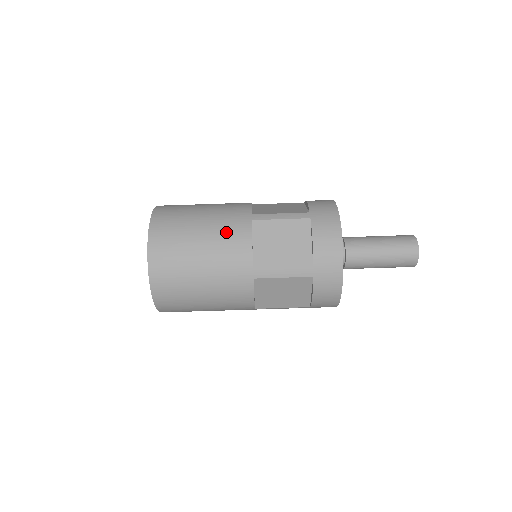
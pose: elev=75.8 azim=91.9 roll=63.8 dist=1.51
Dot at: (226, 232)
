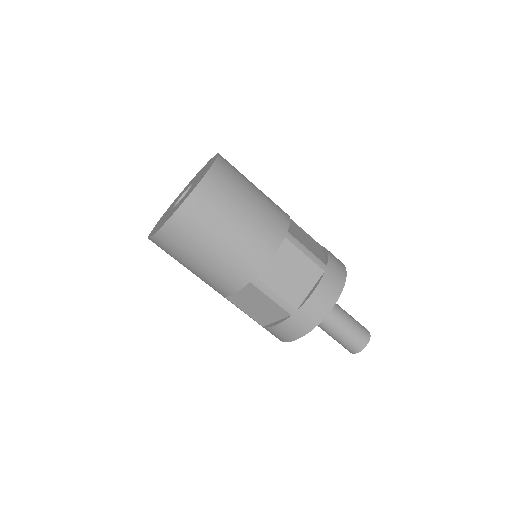
Dot at: (222, 274)
